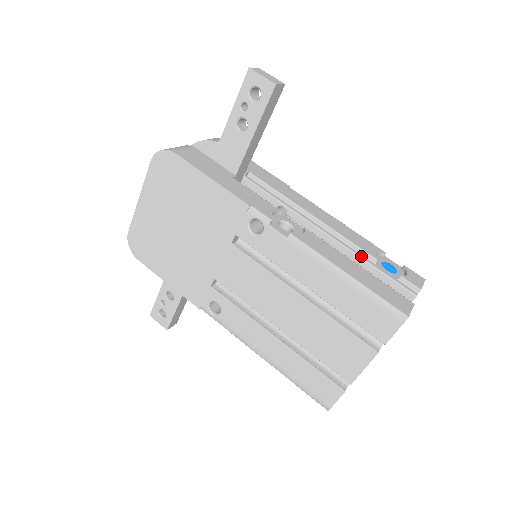
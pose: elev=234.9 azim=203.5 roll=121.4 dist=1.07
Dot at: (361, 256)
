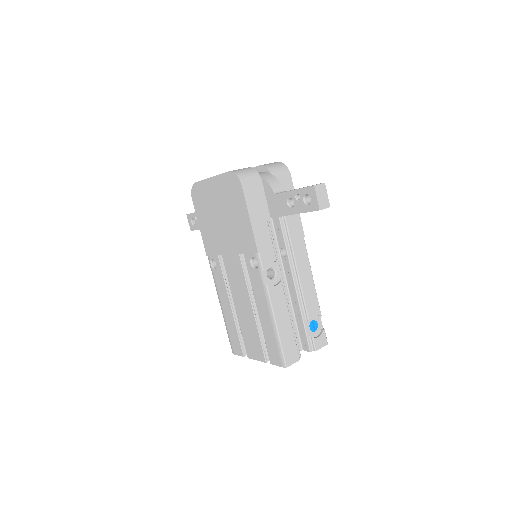
Dot at: (302, 312)
